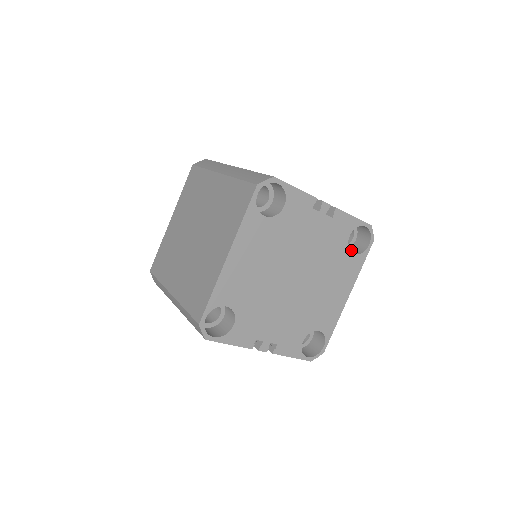
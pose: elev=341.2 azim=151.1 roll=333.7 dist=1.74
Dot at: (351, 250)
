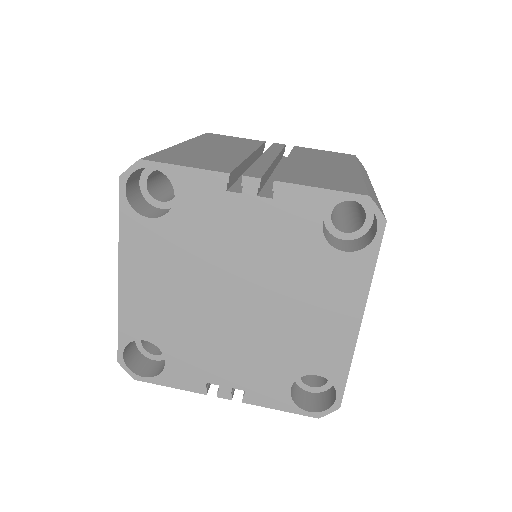
Dot at: (357, 242)
